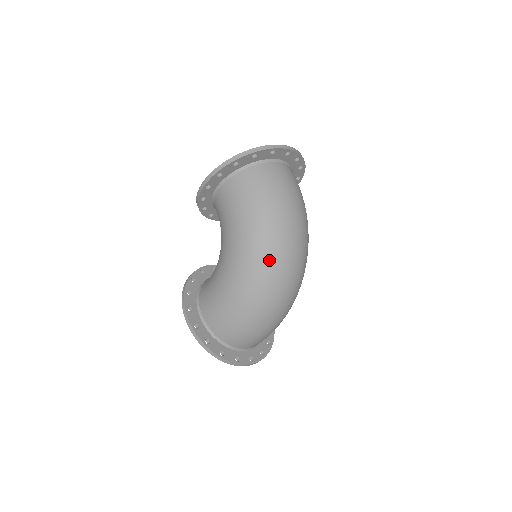
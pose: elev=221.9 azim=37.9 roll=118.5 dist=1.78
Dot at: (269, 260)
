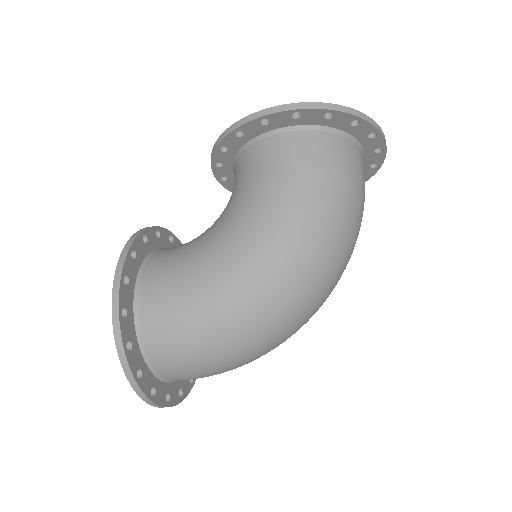
Dot at: (303, 275)
